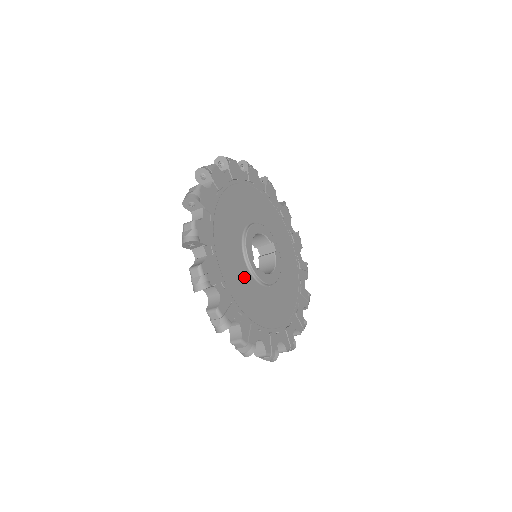
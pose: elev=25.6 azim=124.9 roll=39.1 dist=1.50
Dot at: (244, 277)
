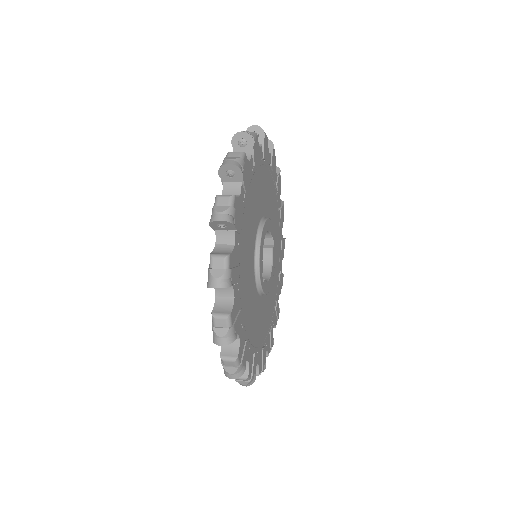
Dot at: (253, 298)
